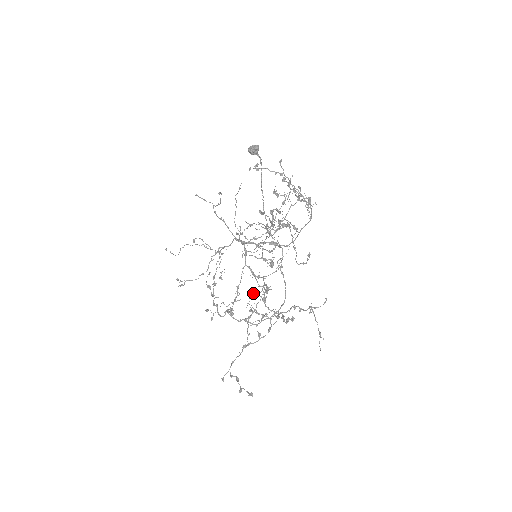
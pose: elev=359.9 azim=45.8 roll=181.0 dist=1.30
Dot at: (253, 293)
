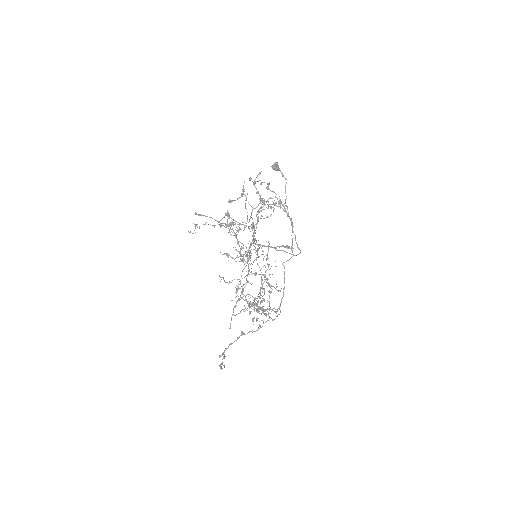
Dot at: (269, 291)
